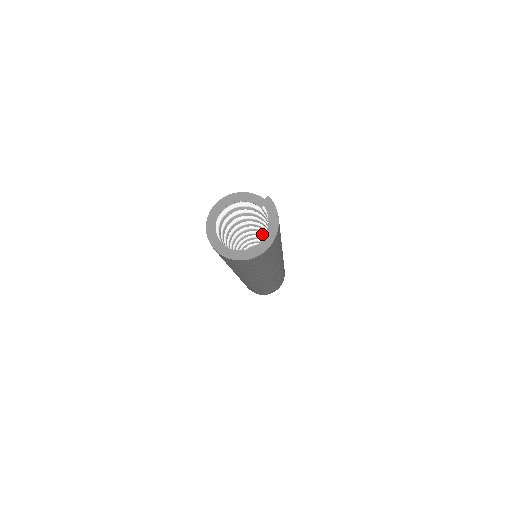
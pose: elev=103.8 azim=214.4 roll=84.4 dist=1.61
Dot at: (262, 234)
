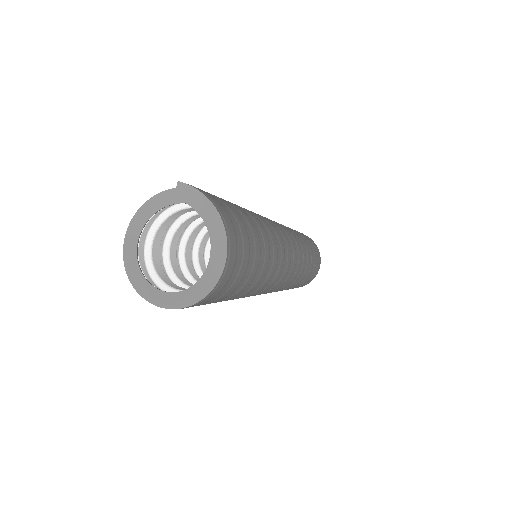
Dot at: occluded
